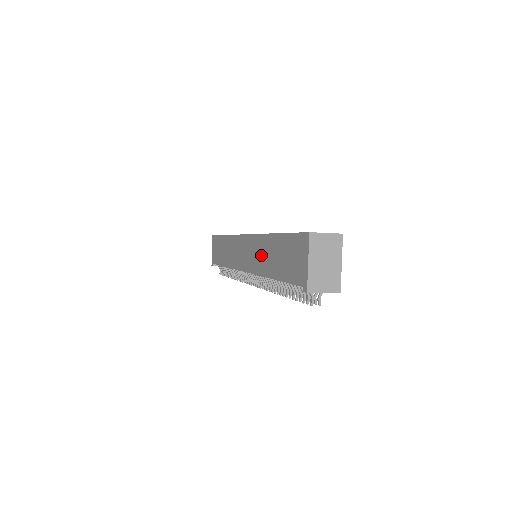
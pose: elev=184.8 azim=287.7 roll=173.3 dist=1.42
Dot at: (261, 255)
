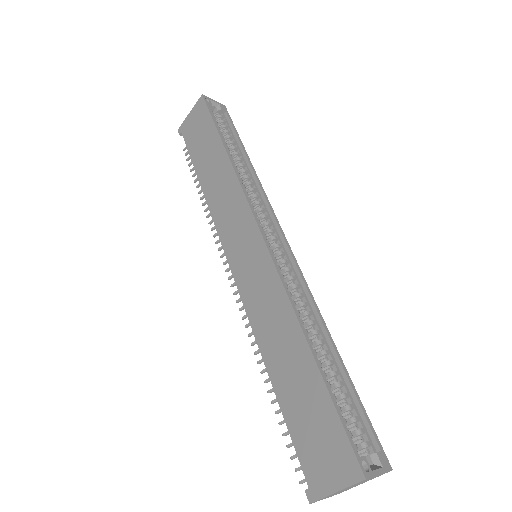
Dot at: (272, 321)
